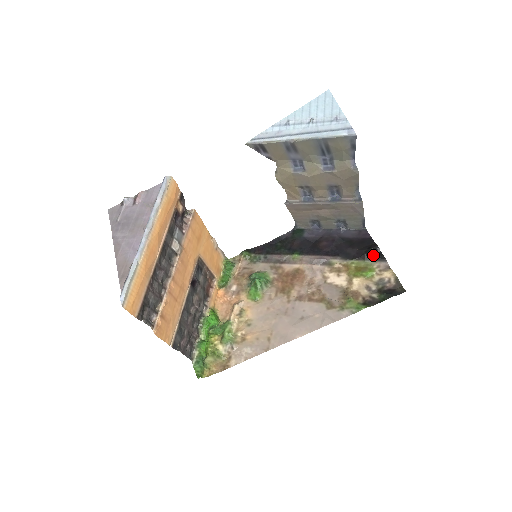
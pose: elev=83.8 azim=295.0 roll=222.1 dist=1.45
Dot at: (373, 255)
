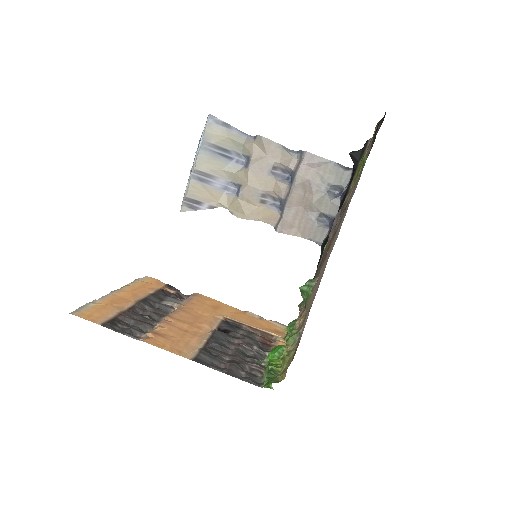
Dot at: (356, 154)
